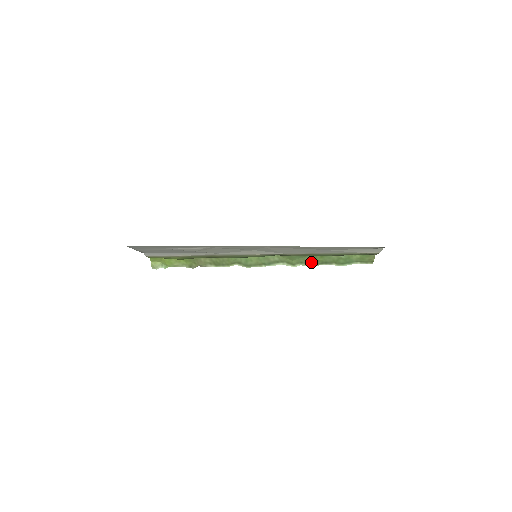
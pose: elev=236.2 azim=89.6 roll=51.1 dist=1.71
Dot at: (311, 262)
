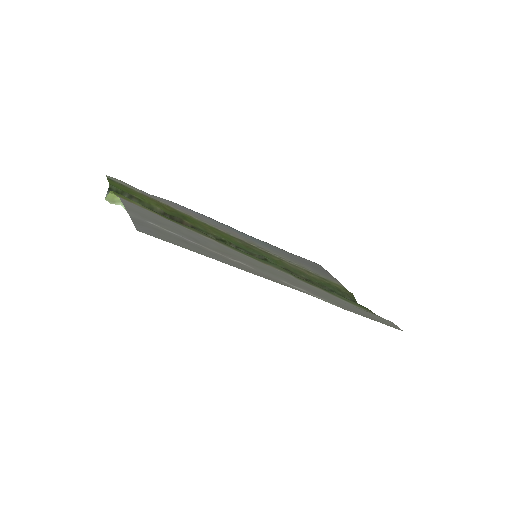
Dot at: occluded
